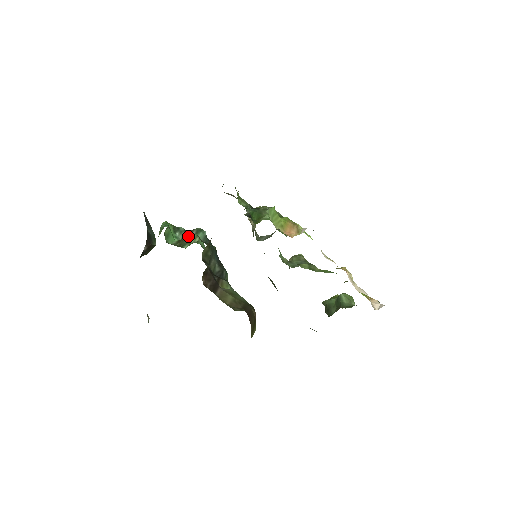
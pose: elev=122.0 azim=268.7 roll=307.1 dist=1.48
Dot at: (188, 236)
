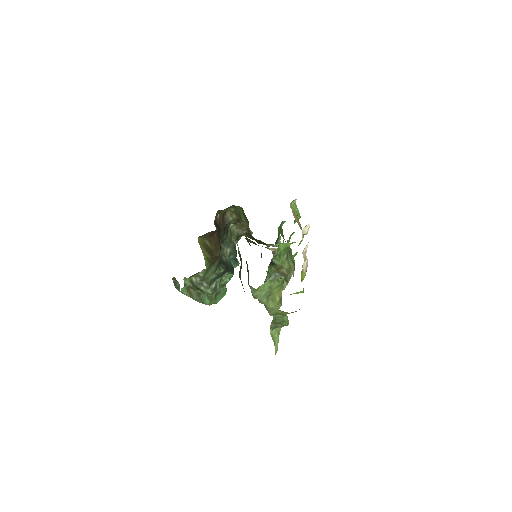
Dot at: occluded
